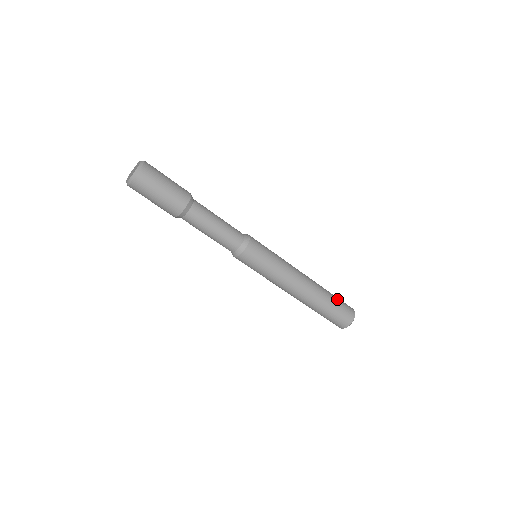
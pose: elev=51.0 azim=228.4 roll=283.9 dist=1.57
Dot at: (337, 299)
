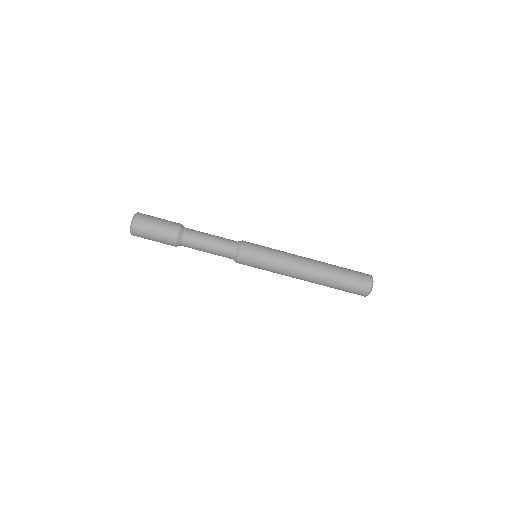
Dot at: (348, 269)
